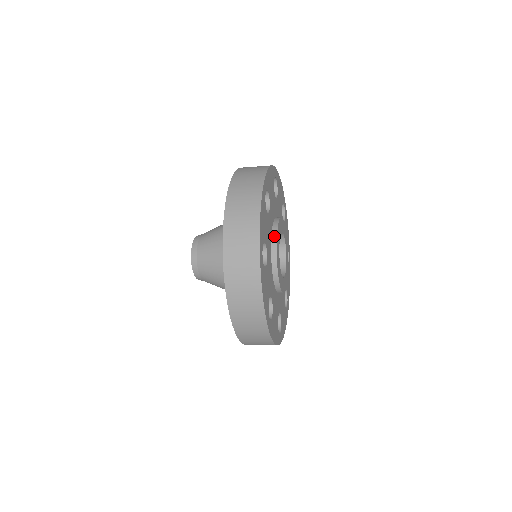
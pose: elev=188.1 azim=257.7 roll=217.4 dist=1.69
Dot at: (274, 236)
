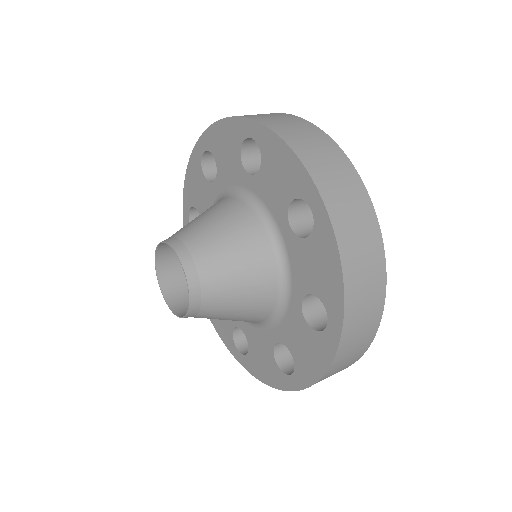
Dot at: occluded
